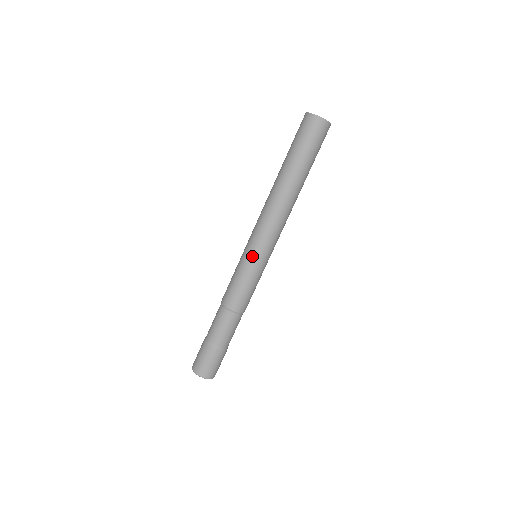
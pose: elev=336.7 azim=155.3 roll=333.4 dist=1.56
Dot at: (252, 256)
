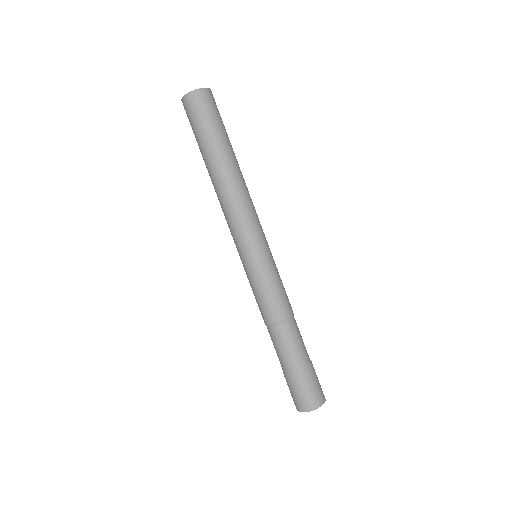
Dot at: (244, 260)
